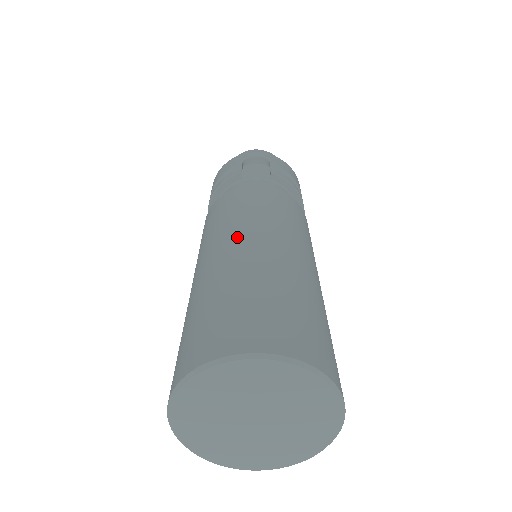
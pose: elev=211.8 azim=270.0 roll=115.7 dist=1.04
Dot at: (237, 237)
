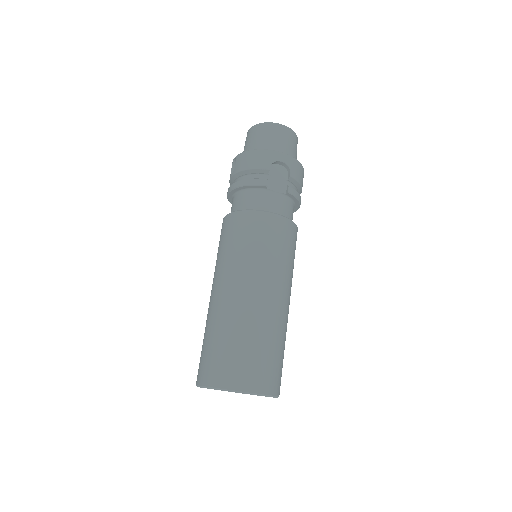
Dot at: (254, 285)
